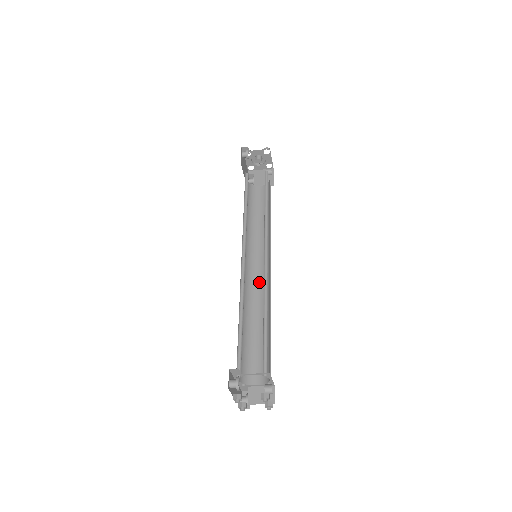
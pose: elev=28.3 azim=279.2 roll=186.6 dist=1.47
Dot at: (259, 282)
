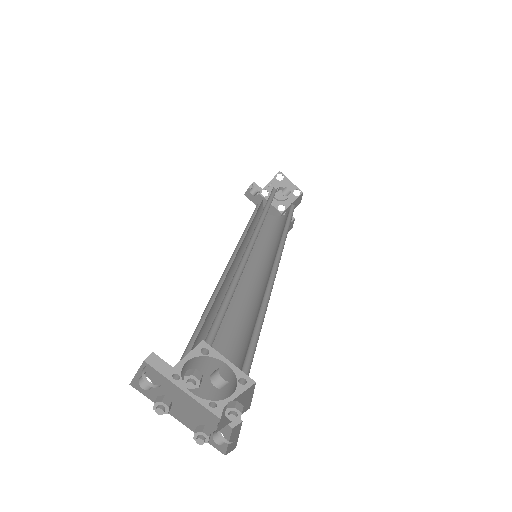
Dot at: (266, 282)
